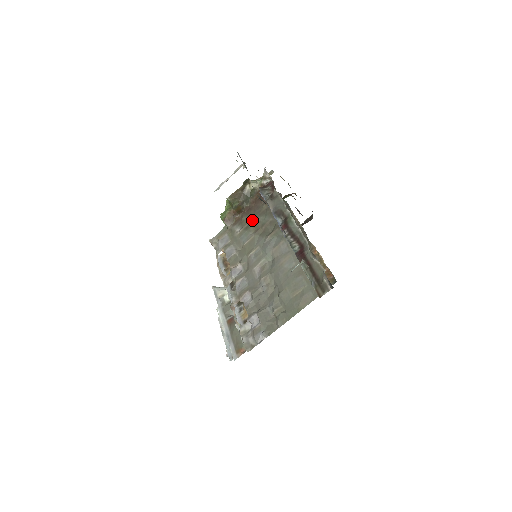
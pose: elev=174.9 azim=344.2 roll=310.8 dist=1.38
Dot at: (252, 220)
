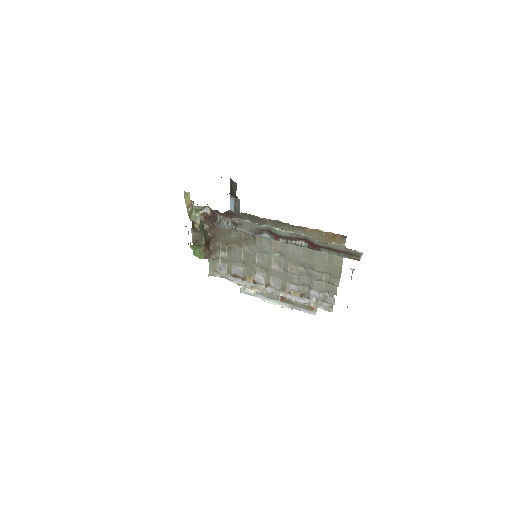
Dot at: (227, 241)
